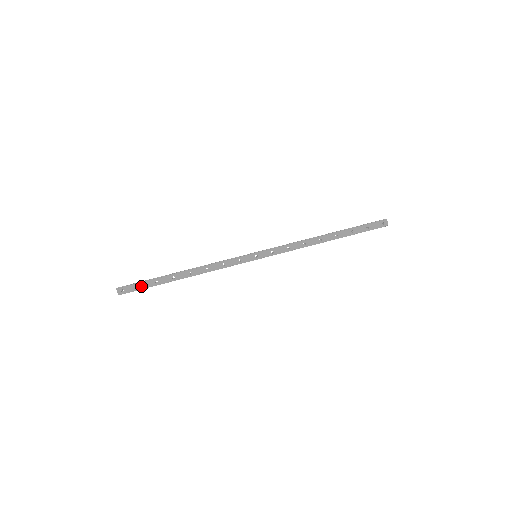
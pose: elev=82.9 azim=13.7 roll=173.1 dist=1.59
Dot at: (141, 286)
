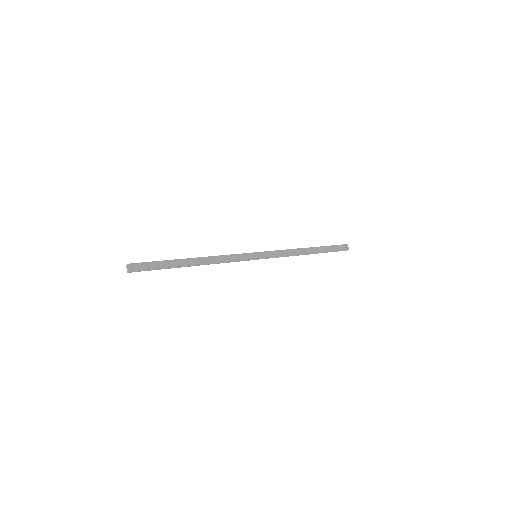
Dot at: (154, 265)
